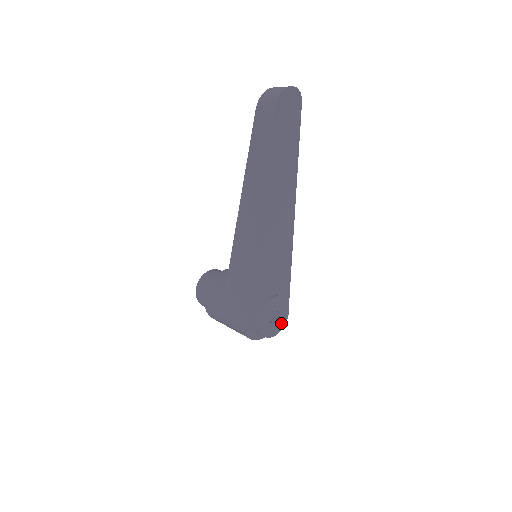
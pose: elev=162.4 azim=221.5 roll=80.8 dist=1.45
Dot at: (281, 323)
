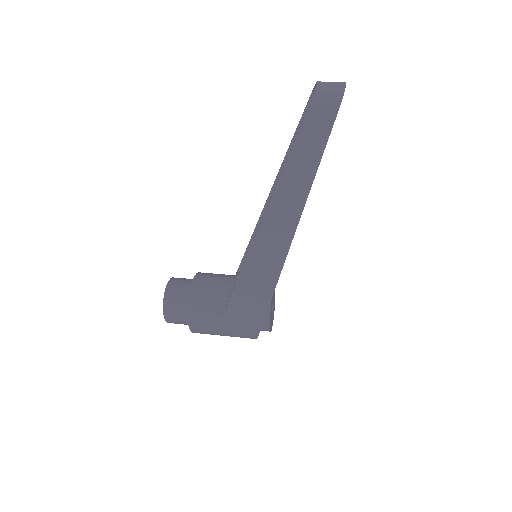
Dot at: (273, 312)
